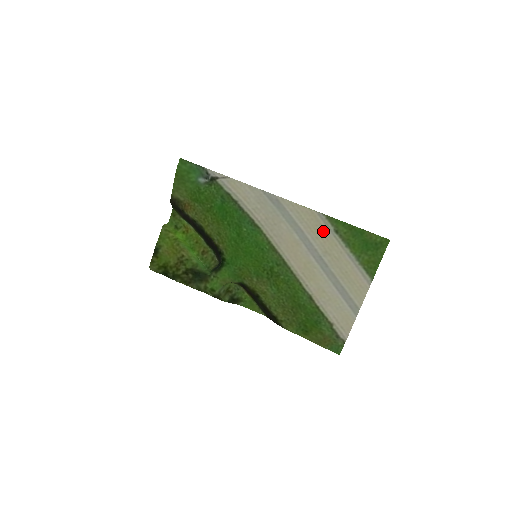
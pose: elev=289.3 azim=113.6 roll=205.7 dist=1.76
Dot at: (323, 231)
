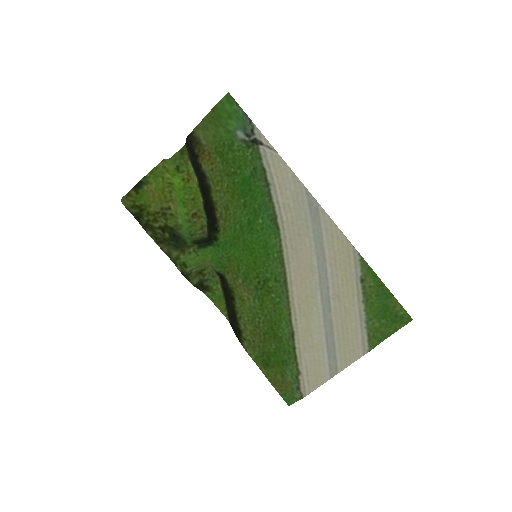
Dot at: (348, 272)
